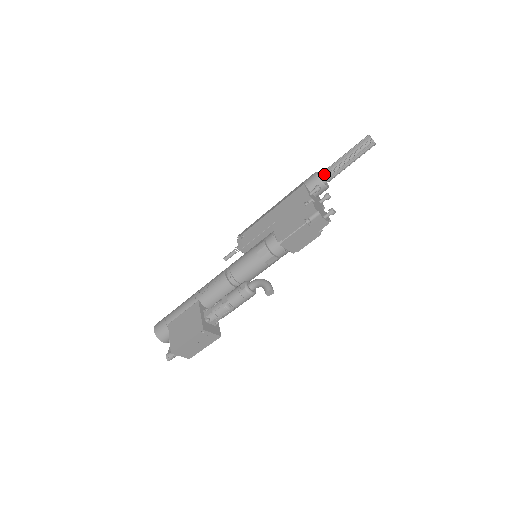
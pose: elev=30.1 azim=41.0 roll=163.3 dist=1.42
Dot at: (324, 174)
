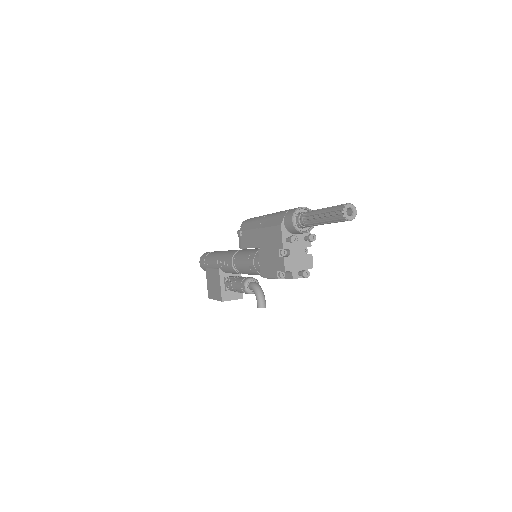
Dot at: (301, 222)
